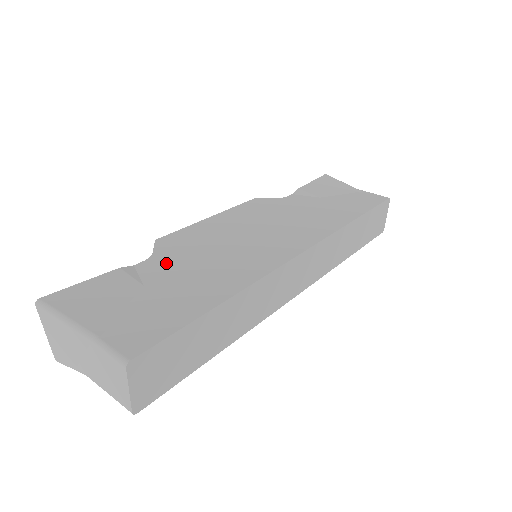
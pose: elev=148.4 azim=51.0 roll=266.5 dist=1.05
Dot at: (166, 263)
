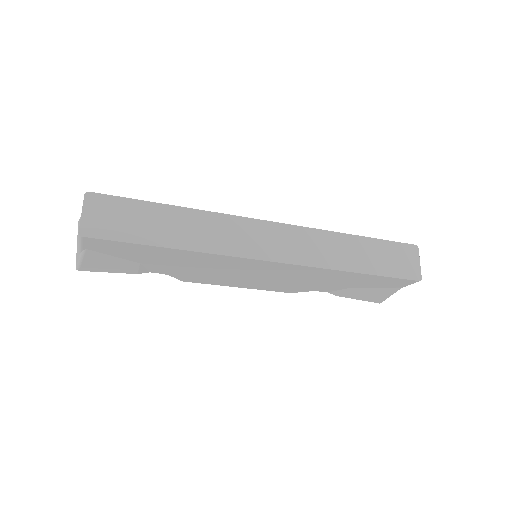
Dot at: occluded
